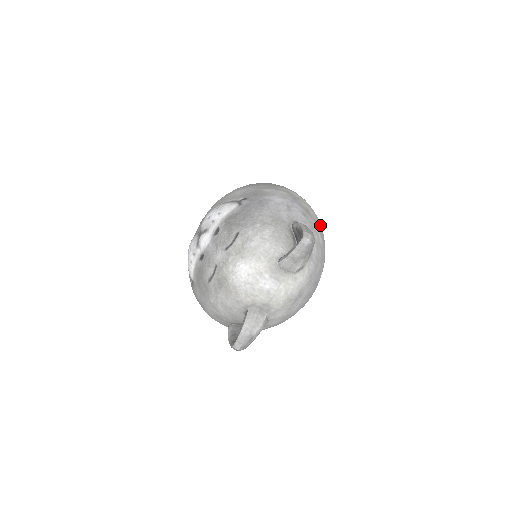
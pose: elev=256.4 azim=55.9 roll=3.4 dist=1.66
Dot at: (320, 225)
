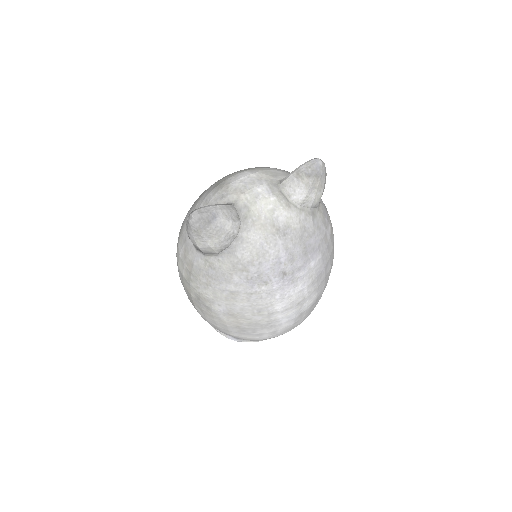
Dot at: occluded
